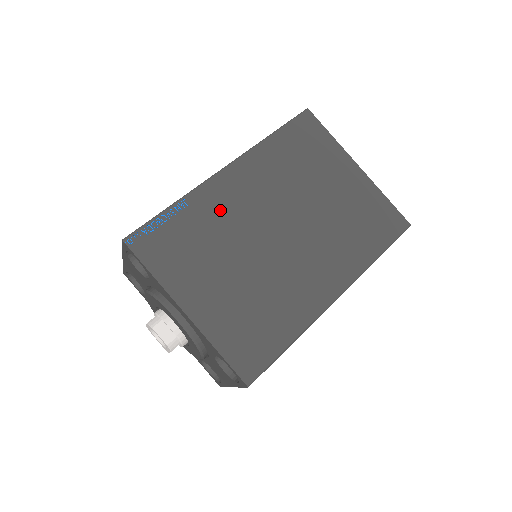
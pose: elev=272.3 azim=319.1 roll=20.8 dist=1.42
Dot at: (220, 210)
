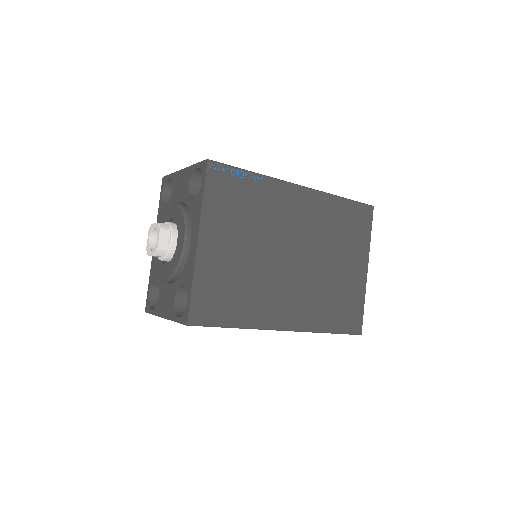
Dot at: (275, 206)
